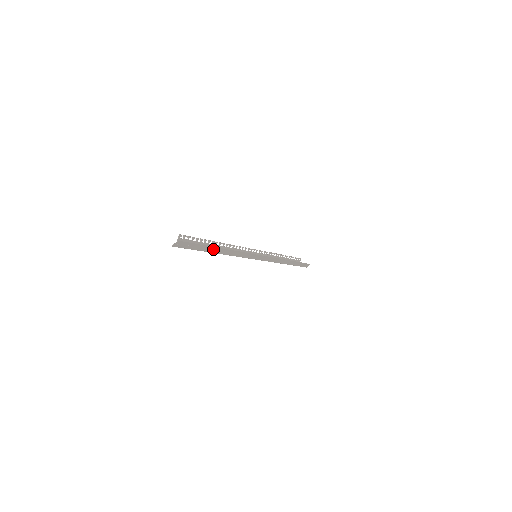
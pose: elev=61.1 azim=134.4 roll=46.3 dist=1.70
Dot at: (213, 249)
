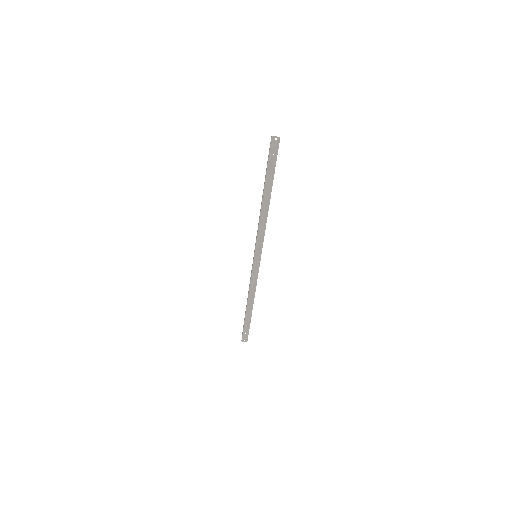
Dot at: (269, 188)
